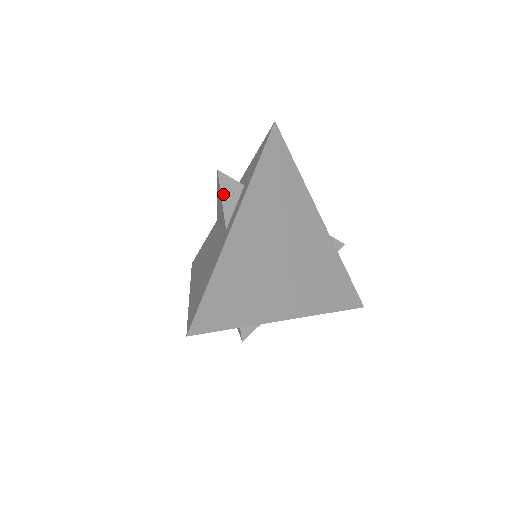
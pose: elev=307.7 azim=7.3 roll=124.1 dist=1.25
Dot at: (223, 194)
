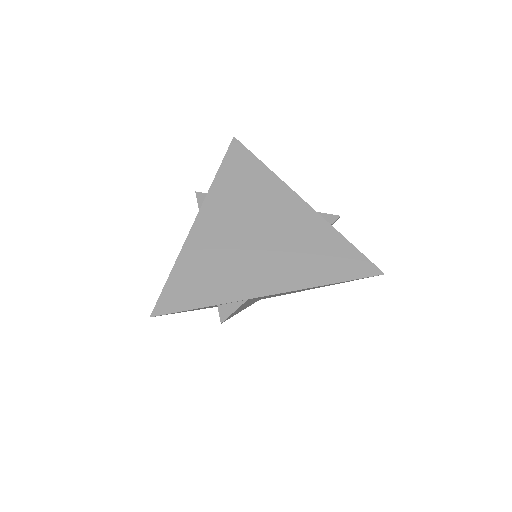
Dot at: (200, 207)
